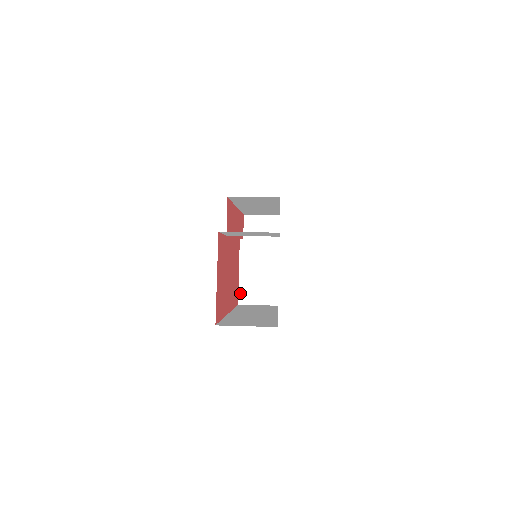
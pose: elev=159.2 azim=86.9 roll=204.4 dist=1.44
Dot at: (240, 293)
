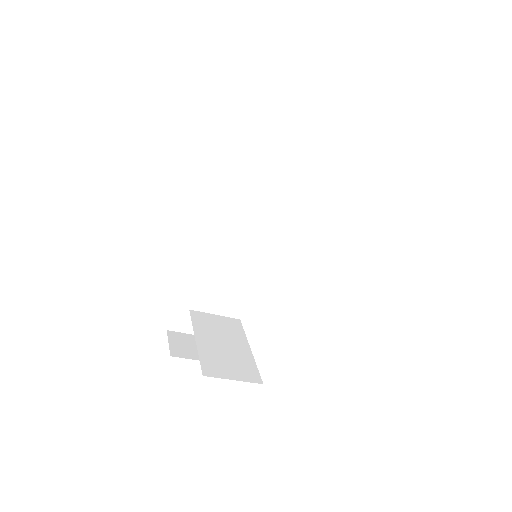
Dot at: (202, 362)
